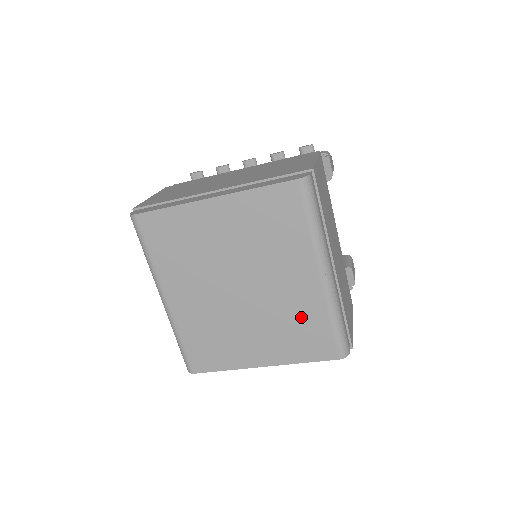
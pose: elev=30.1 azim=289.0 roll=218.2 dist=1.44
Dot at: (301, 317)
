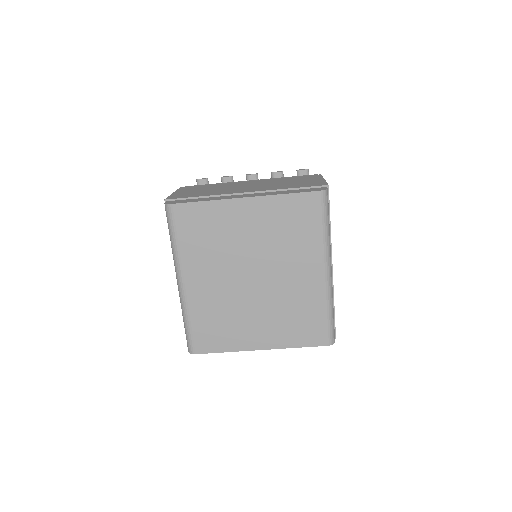
Dot at: (302, 307)
